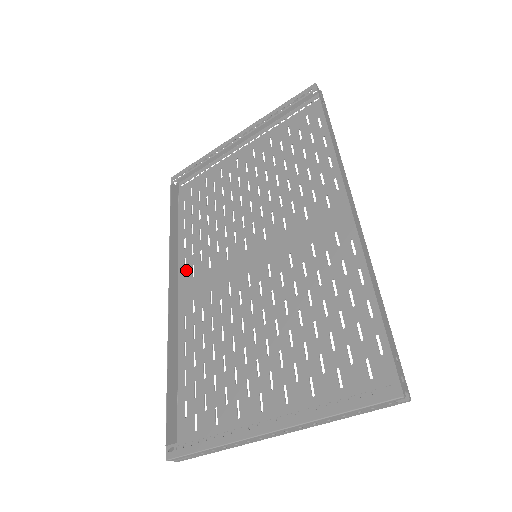
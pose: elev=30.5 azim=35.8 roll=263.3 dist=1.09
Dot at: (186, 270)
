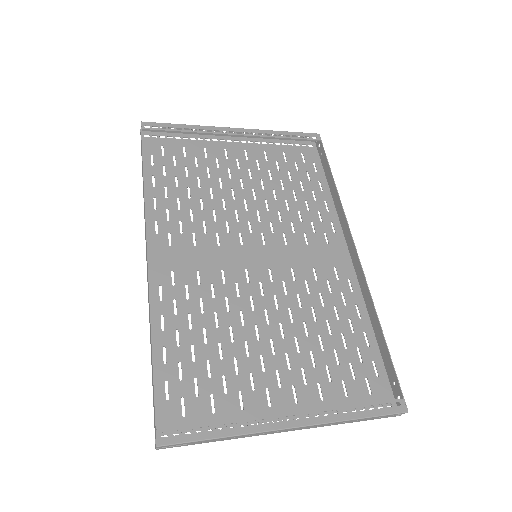
Dot at: (159, 235)
